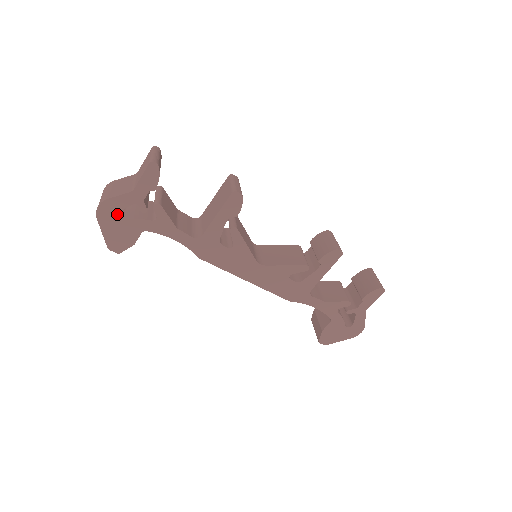
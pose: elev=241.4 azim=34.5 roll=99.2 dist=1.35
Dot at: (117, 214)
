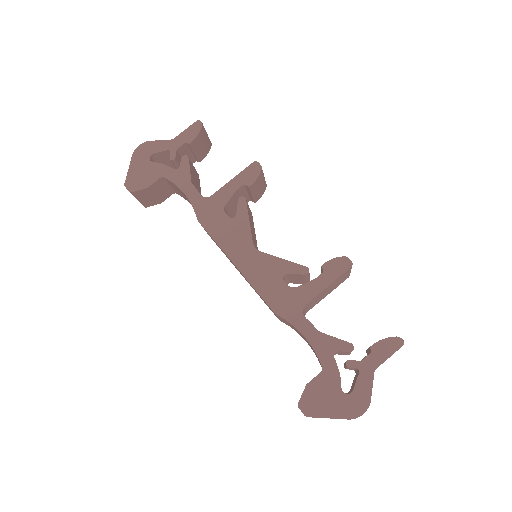
Dot at: (150, 156)
